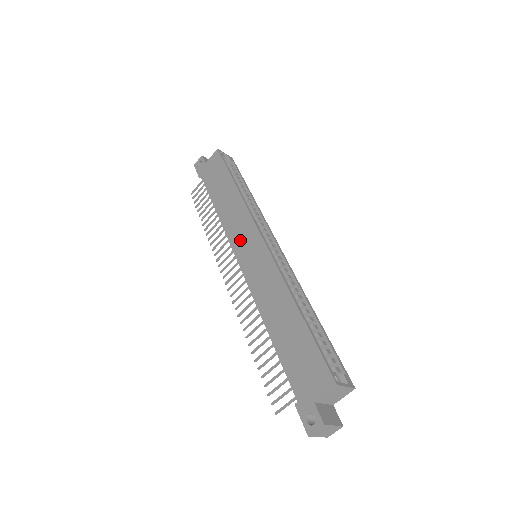
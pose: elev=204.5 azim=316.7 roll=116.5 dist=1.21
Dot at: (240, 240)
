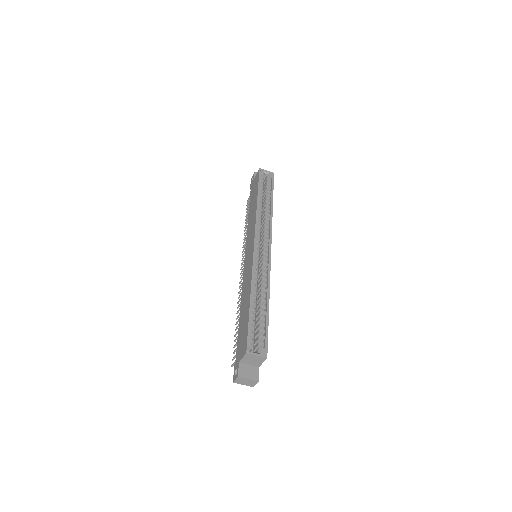
Dot at: (248, 244)
